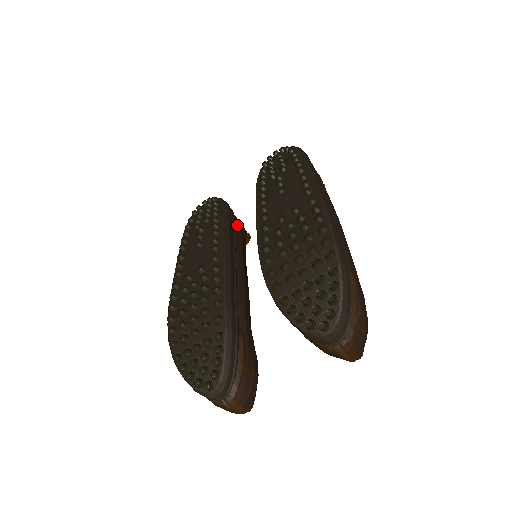
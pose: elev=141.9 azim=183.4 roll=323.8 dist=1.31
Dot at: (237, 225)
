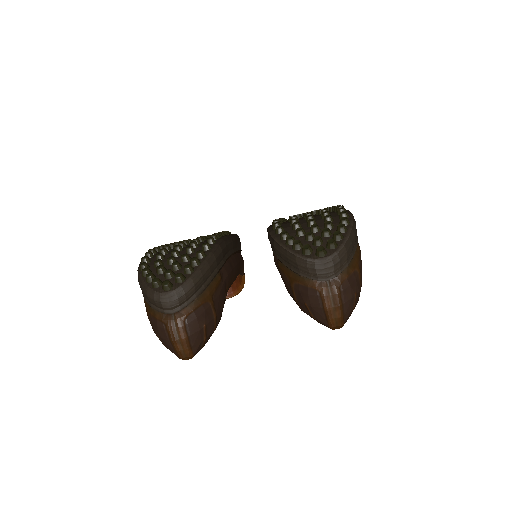
Dot at: (241, 255)
